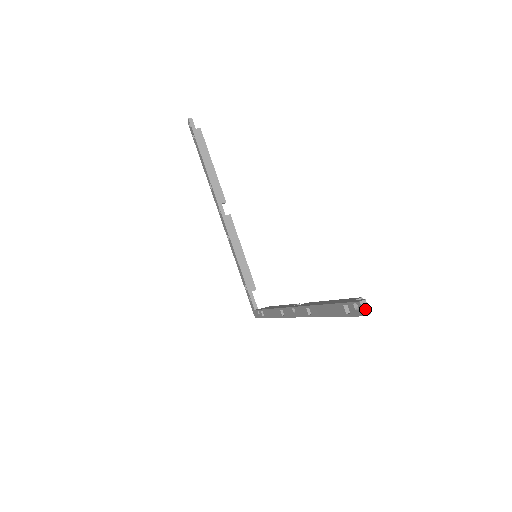
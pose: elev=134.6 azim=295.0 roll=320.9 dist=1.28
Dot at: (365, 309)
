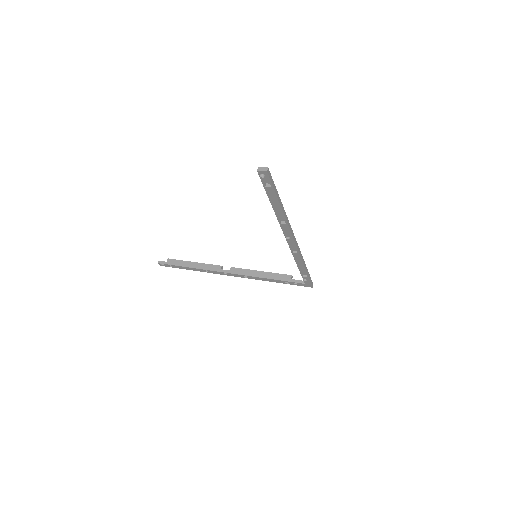
Dot at: (263, 170)
